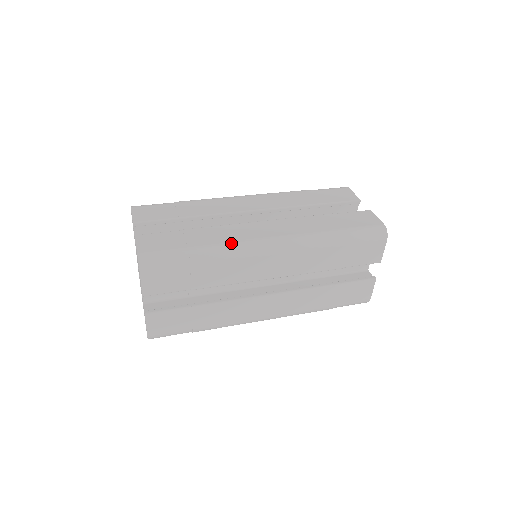
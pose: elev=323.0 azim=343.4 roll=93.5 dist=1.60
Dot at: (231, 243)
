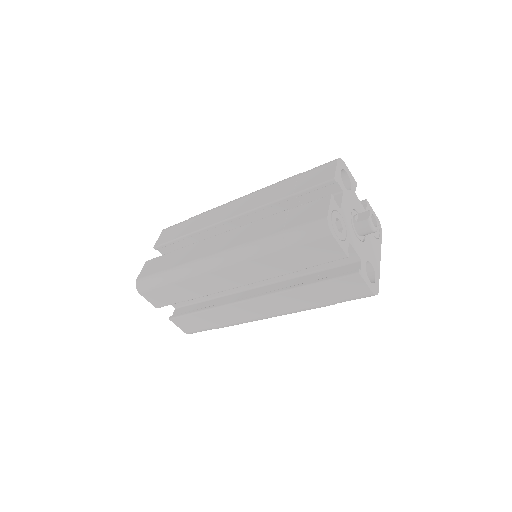
Dot at: (188, 263)
